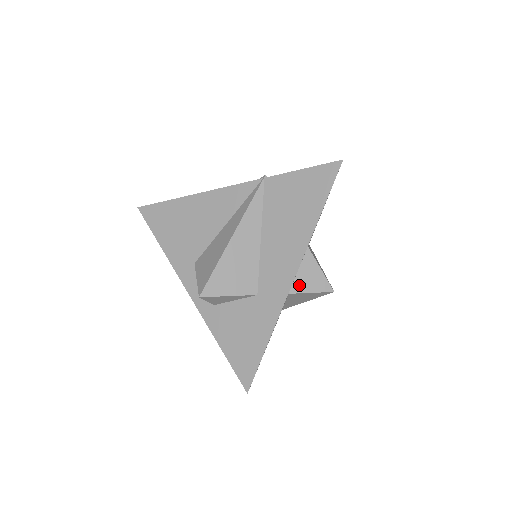
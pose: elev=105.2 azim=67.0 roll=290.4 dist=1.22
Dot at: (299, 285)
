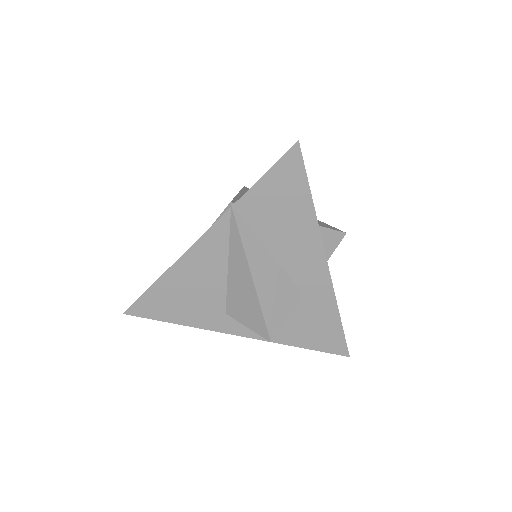
Dot at: occluded
